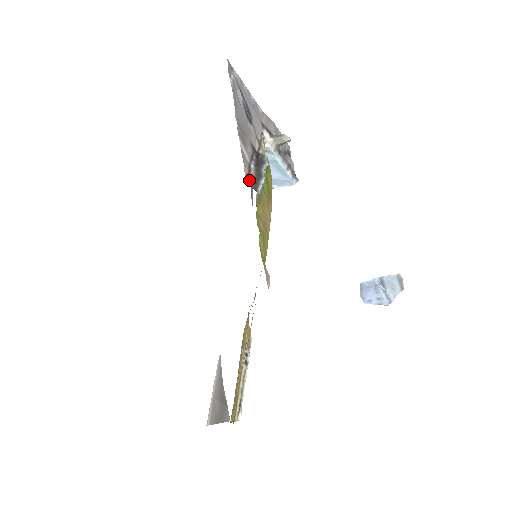
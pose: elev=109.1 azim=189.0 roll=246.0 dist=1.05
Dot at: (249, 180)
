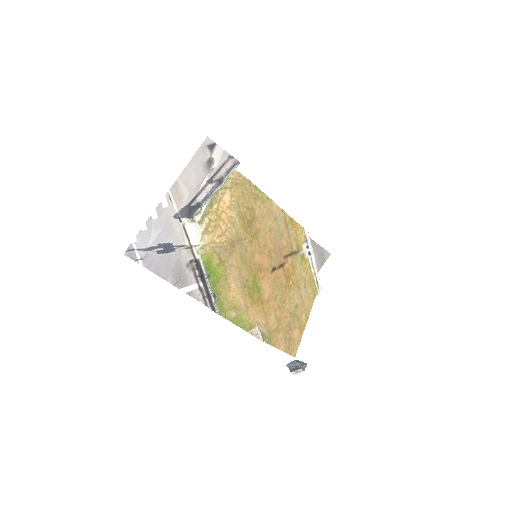
Dot at: (207, 303)
